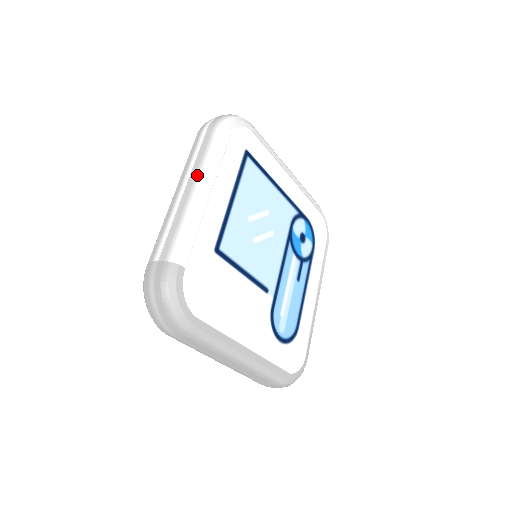
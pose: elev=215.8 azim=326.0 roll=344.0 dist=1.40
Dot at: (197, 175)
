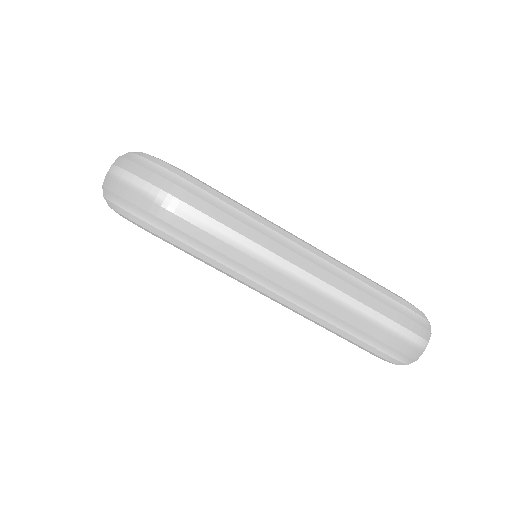
Dot at: occluded
